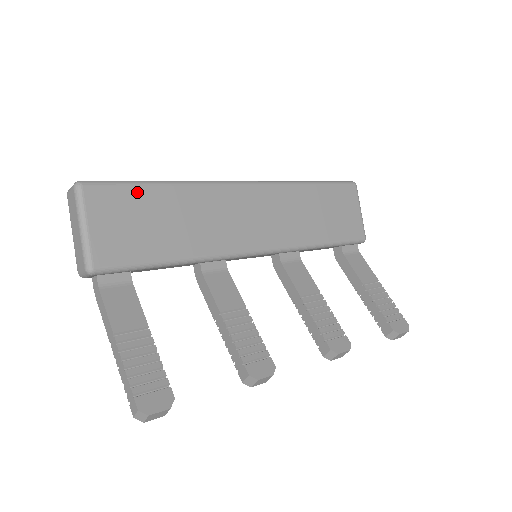
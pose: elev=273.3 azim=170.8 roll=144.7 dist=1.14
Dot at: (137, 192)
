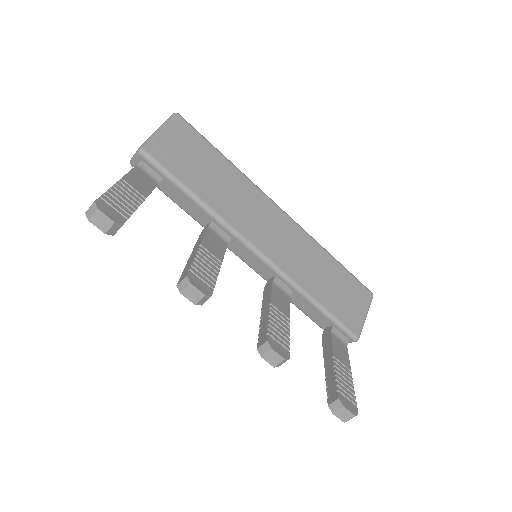
Dot at: (206, 146)
